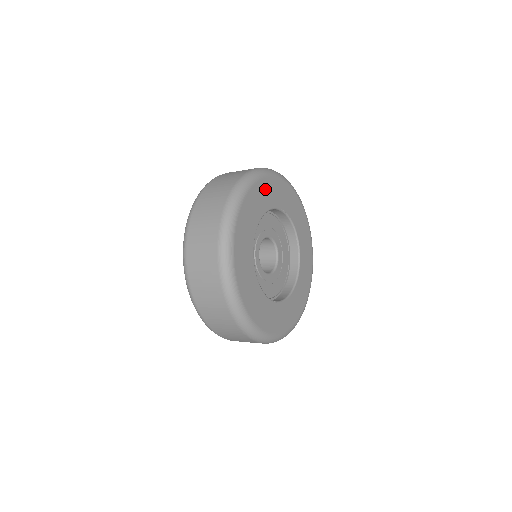
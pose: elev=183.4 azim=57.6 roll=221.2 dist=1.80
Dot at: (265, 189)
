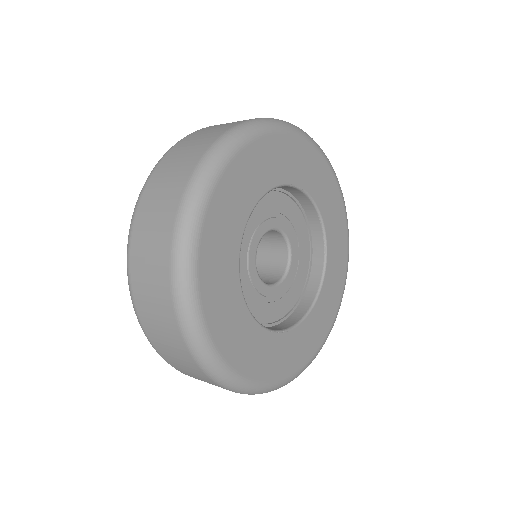
Dot at: (257, 159)
